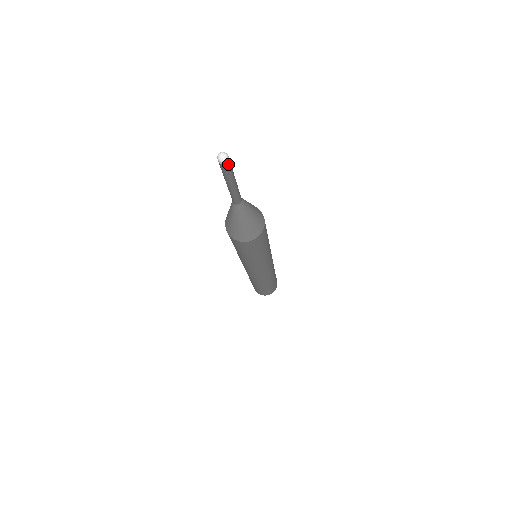
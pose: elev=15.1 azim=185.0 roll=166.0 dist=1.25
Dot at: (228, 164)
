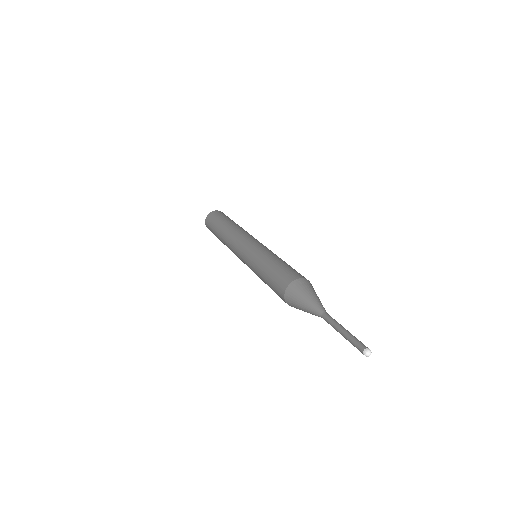
Dot at: (367, 349)
